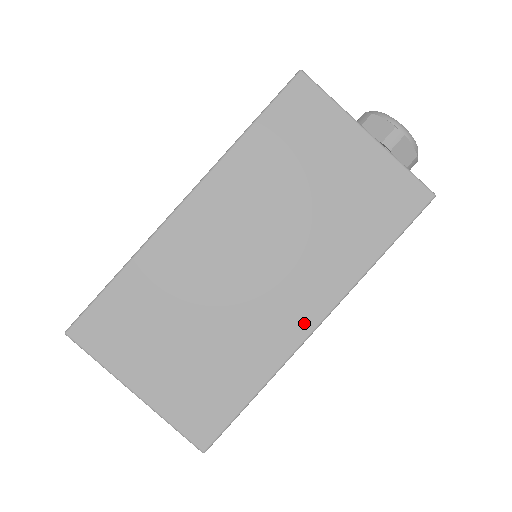
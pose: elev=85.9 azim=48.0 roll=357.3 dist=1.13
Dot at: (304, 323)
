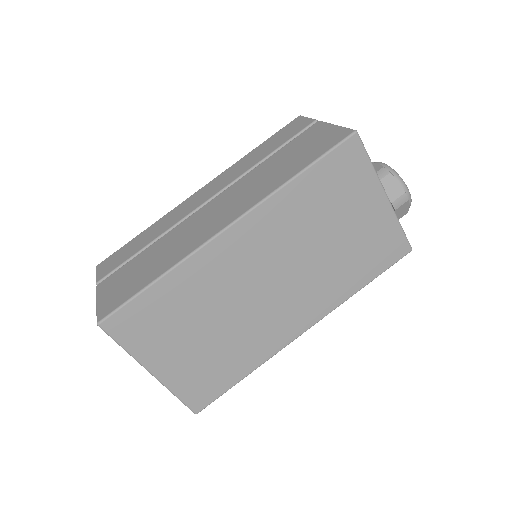
Dot at: (295, 330)
